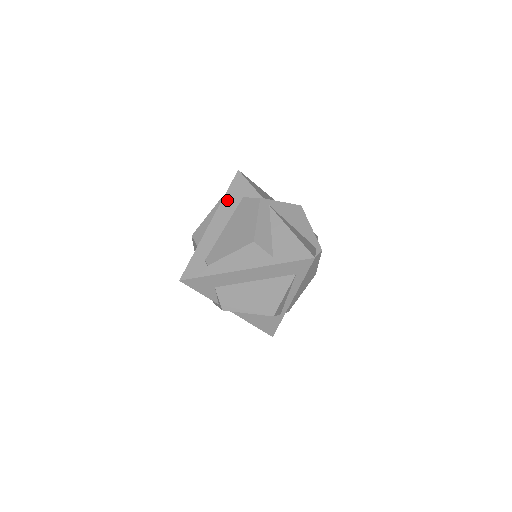
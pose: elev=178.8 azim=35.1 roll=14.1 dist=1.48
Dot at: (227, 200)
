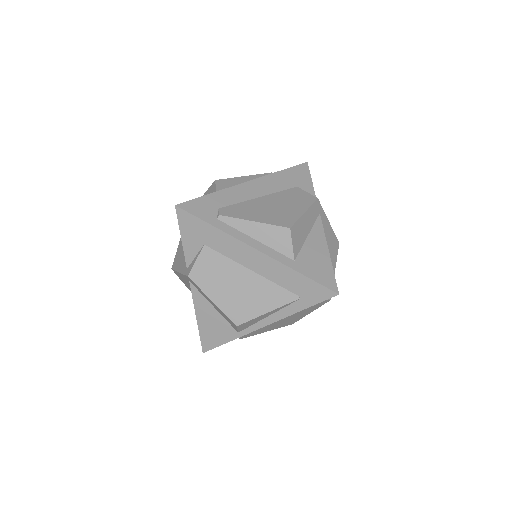
Dot at: (280, 176)
